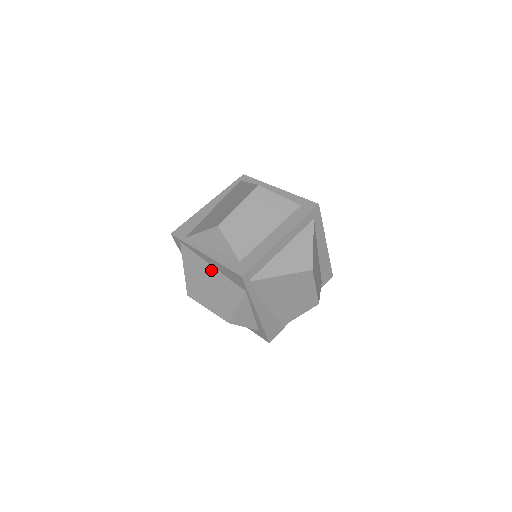
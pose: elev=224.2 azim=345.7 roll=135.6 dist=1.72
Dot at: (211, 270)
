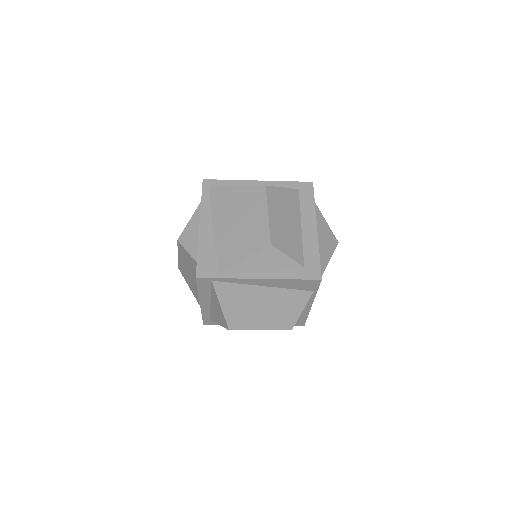
Dot at: (264, 291)
